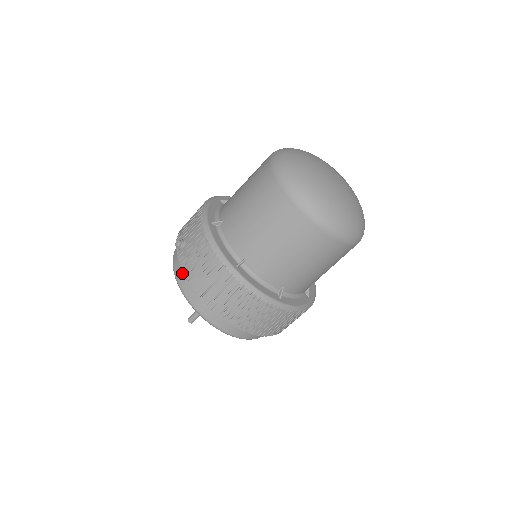
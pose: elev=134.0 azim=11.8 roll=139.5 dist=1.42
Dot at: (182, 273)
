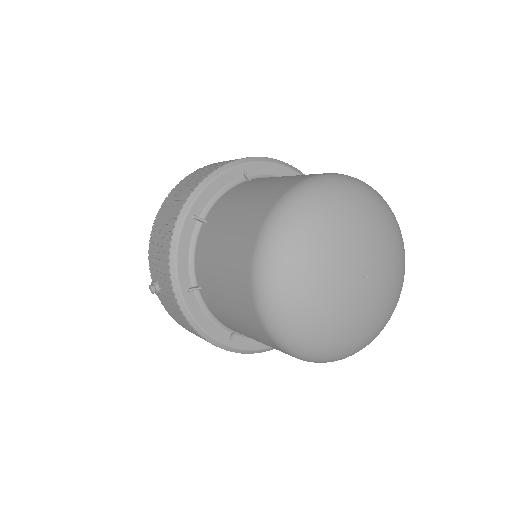
Dot at: occluded
